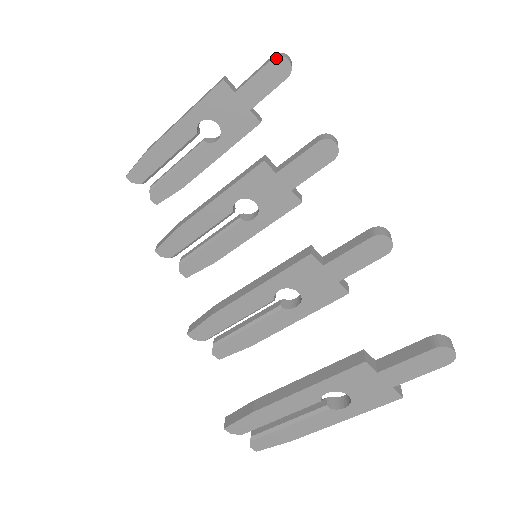
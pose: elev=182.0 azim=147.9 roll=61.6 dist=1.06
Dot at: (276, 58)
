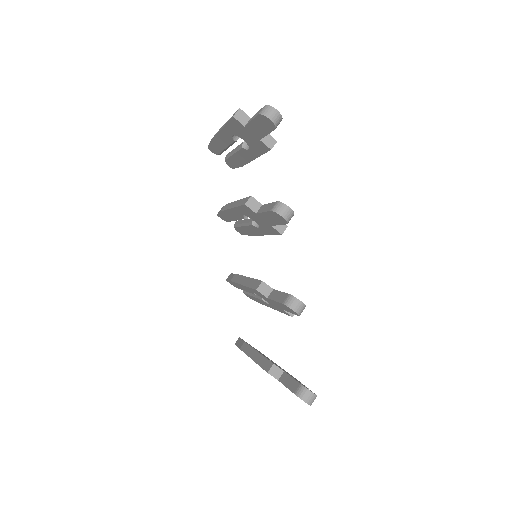
Dot at: (260, 115)
